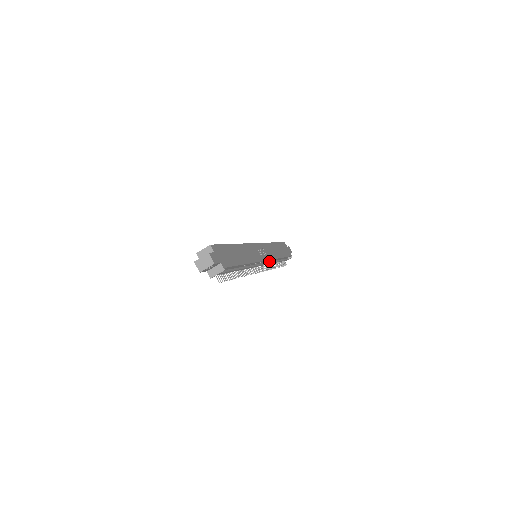
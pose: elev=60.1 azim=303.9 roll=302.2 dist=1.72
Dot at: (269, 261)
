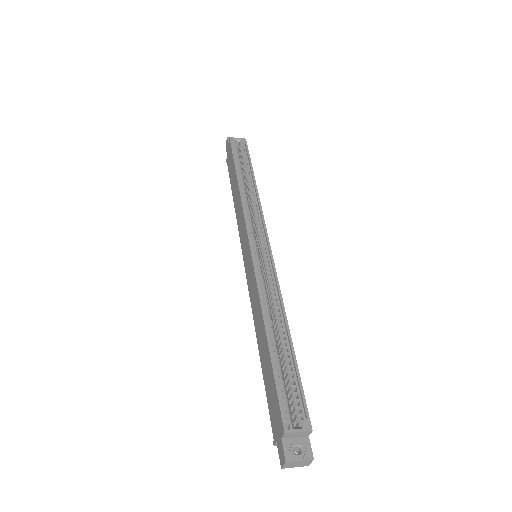
Dot at: occluded
